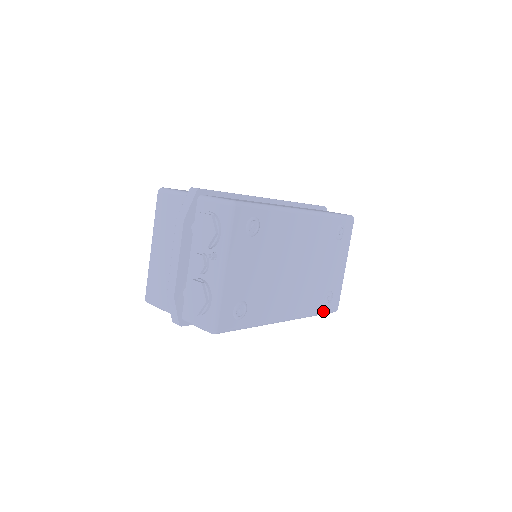
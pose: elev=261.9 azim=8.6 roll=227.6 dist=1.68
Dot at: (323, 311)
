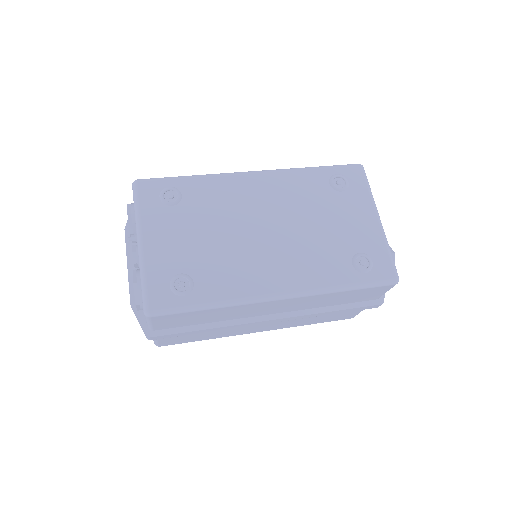
Dot at: (360, 281)
